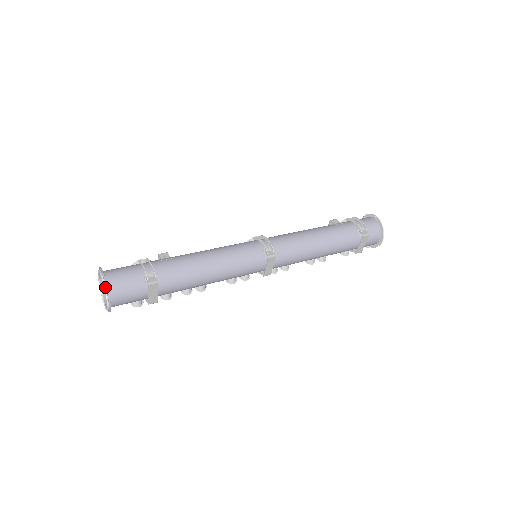
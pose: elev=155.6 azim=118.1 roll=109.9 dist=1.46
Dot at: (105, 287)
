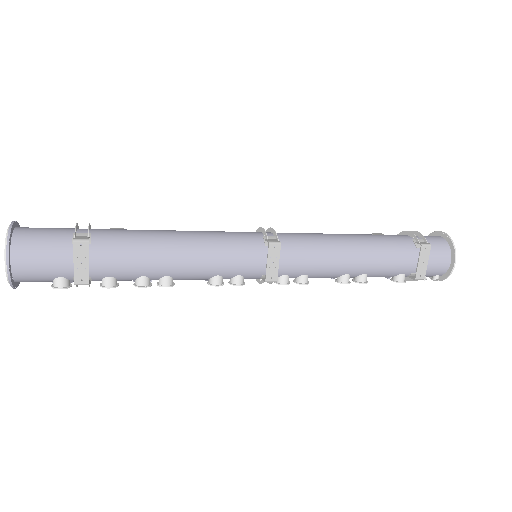
Dot at: (7, 234)
